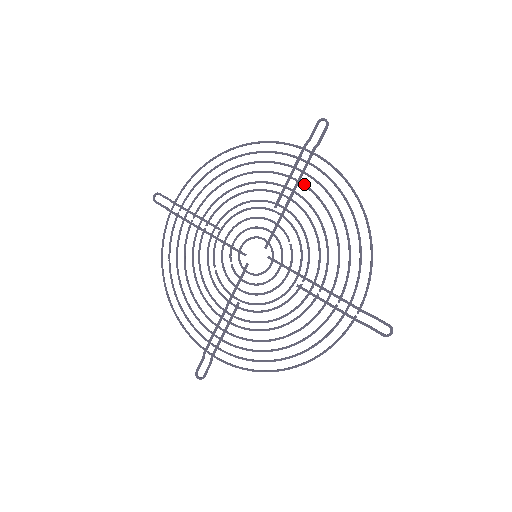
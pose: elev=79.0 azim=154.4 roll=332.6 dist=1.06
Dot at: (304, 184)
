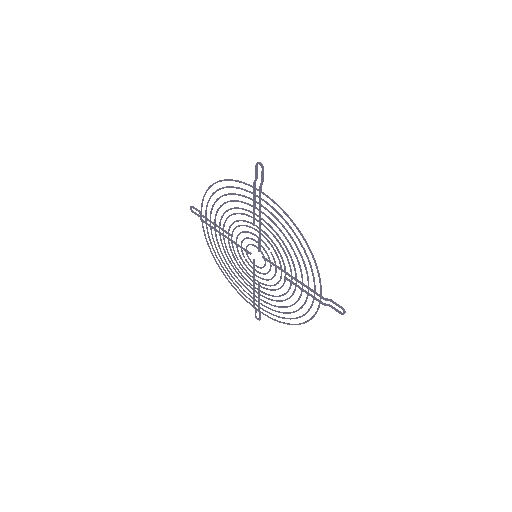
Dot at: (263, 213)
